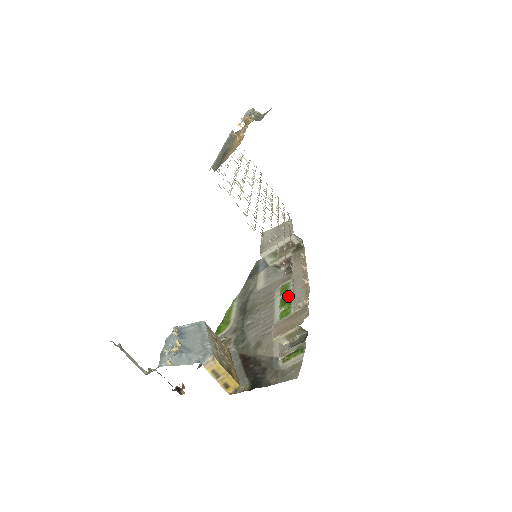
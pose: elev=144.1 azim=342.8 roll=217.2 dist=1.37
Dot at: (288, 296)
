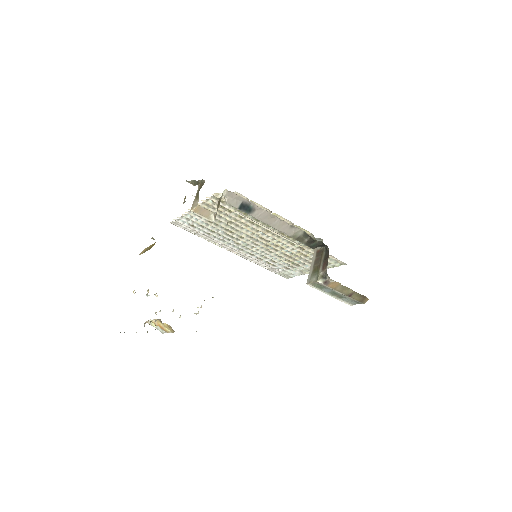
Dot at: occluded
